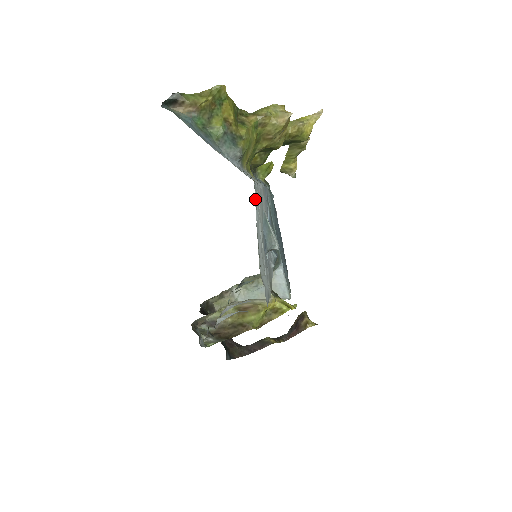
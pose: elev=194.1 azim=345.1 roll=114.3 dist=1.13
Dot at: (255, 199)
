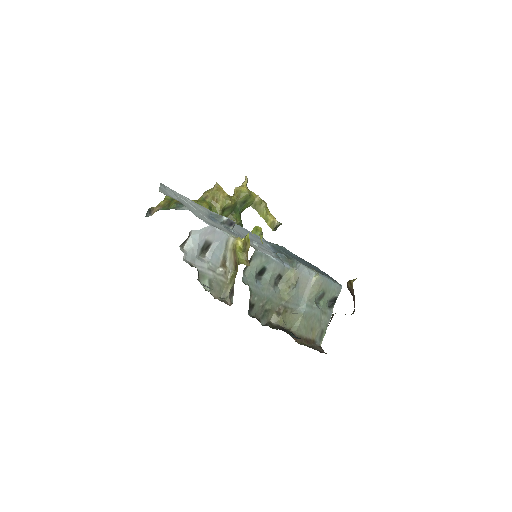
Dot at: (160, 184)
